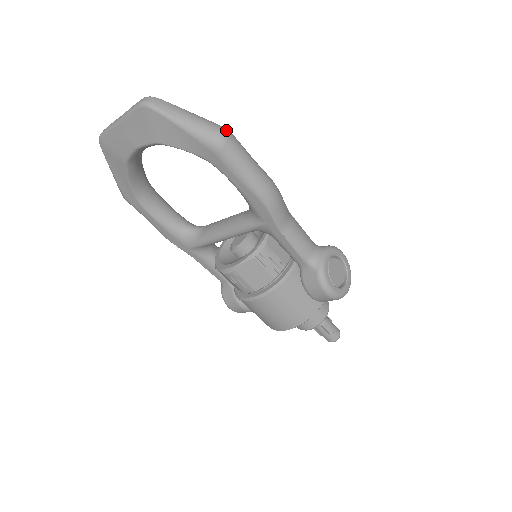
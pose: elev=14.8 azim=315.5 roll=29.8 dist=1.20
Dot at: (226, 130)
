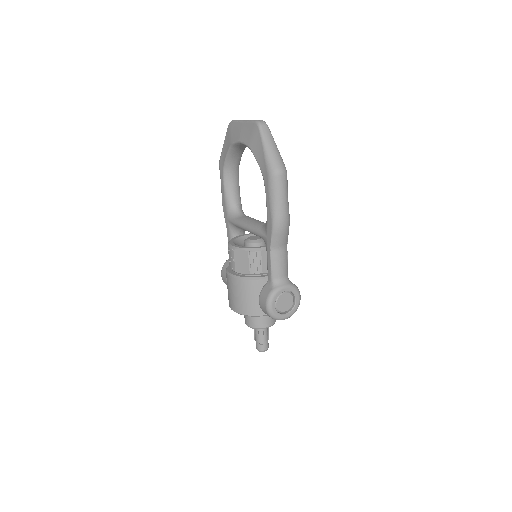
Dot at: (284, 170)
